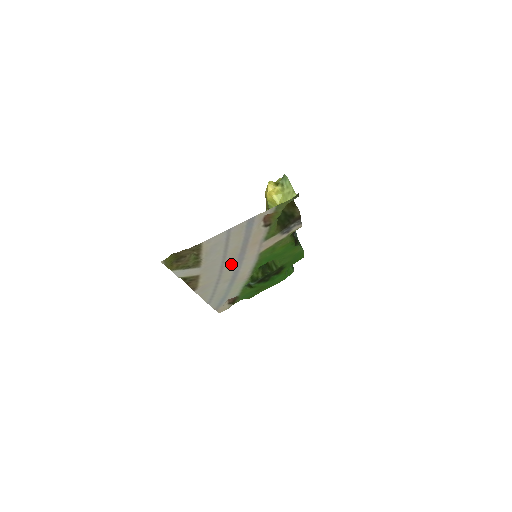
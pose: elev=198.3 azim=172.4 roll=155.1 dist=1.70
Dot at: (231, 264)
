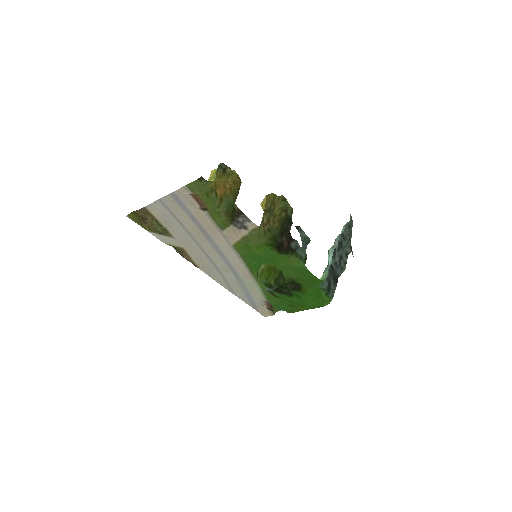
Dot at: (209, 248)
